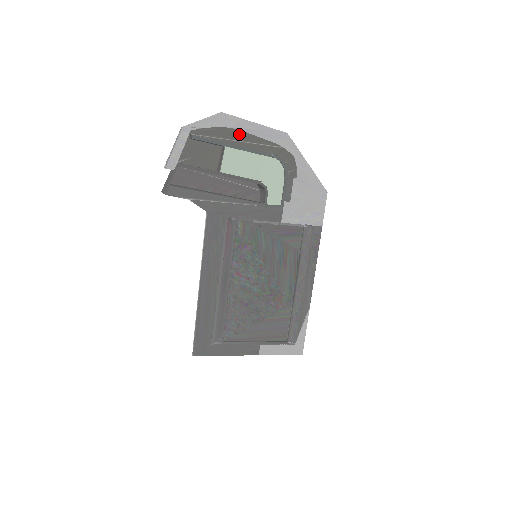
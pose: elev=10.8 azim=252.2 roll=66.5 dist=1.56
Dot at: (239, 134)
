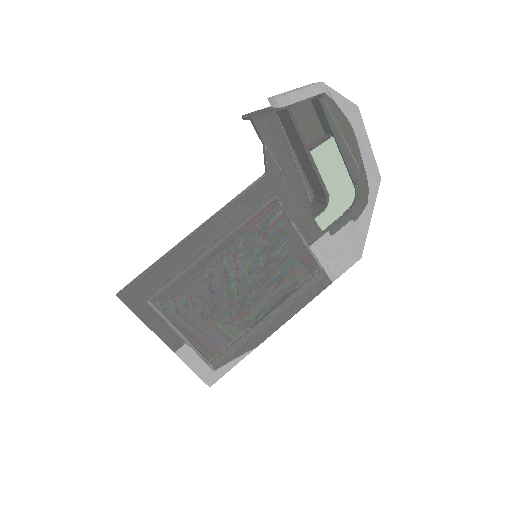
Dot at: (352, 138)
